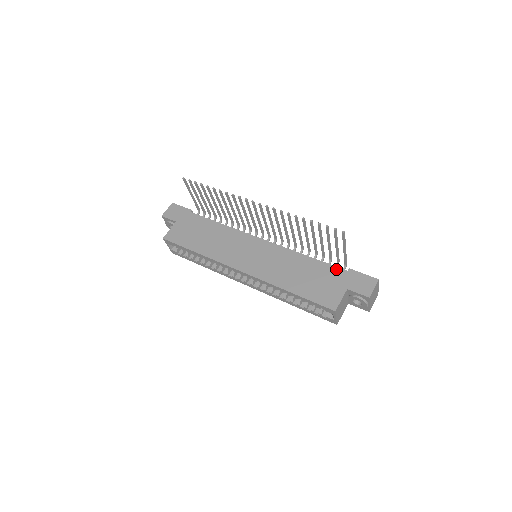
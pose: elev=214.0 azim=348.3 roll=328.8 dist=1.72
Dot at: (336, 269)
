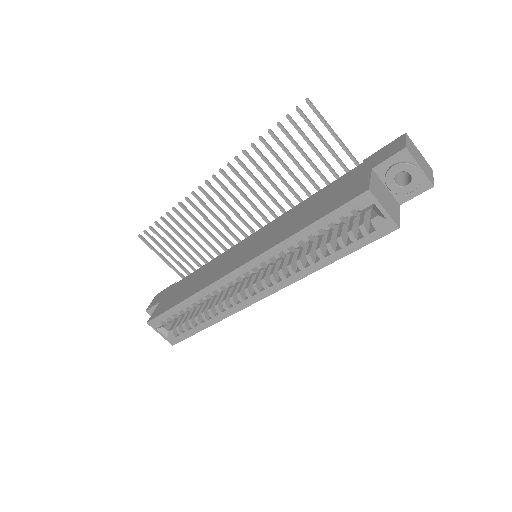
Dot at: (347, 174)
